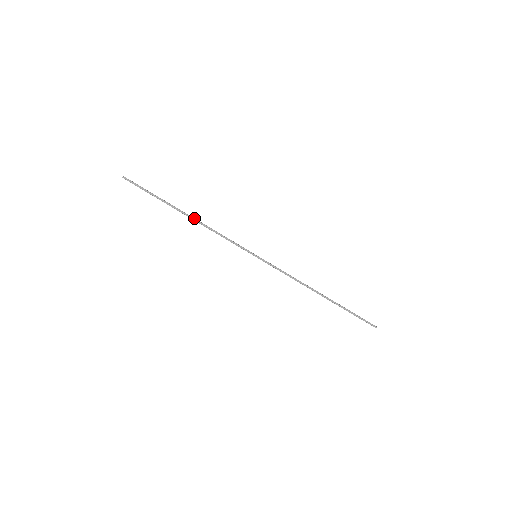
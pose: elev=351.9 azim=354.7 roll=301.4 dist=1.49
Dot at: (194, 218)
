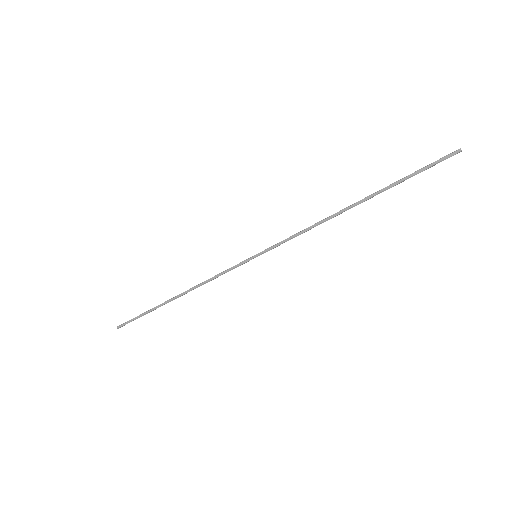
Dot at: (182, 293)
